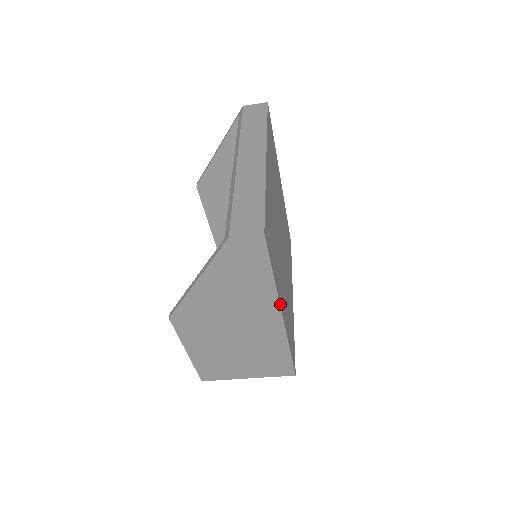
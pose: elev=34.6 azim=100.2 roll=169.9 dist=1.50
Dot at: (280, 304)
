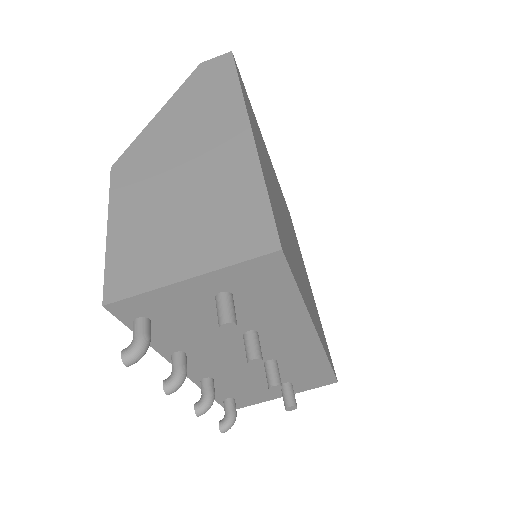
Dot at: (249, 118)
